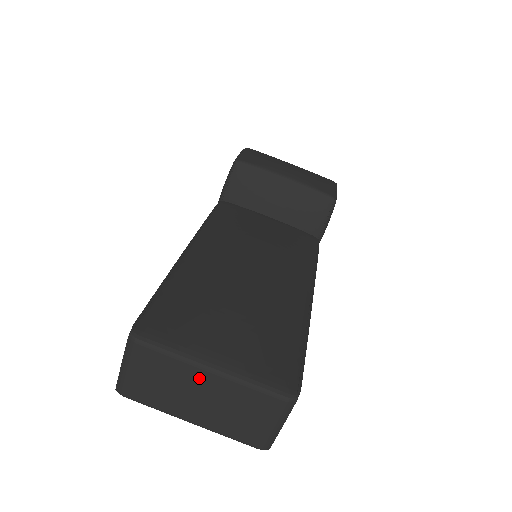
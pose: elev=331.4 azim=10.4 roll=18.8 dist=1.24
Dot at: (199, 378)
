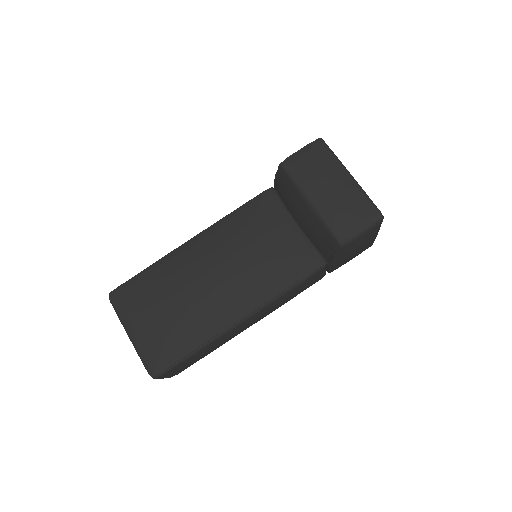
Dot at: occluded
